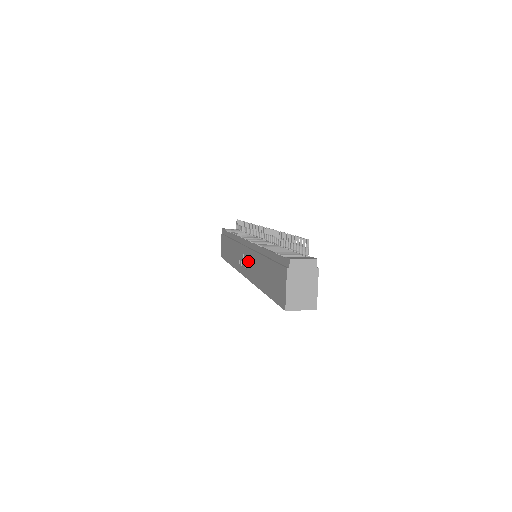
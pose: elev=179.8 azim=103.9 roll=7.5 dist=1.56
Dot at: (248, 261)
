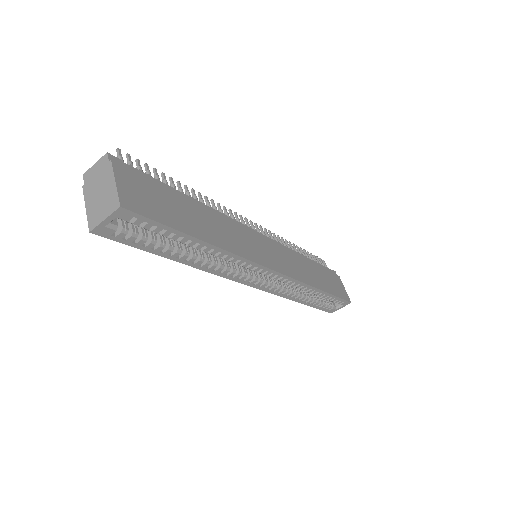
Dot at: occluded
